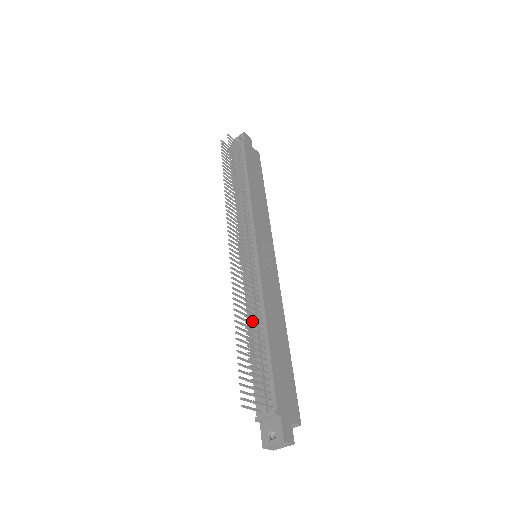
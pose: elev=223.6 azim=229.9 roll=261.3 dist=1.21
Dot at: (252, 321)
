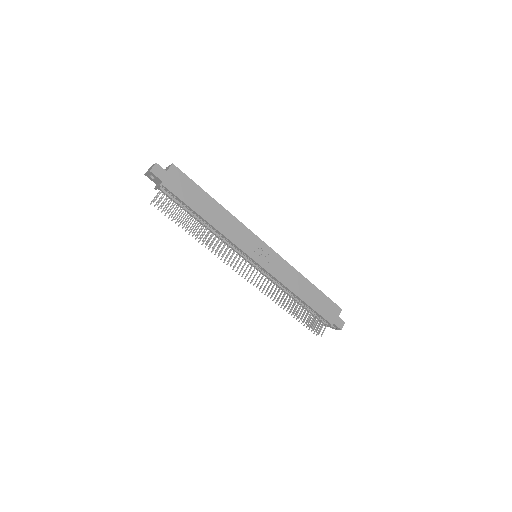
Dot at: occluded
